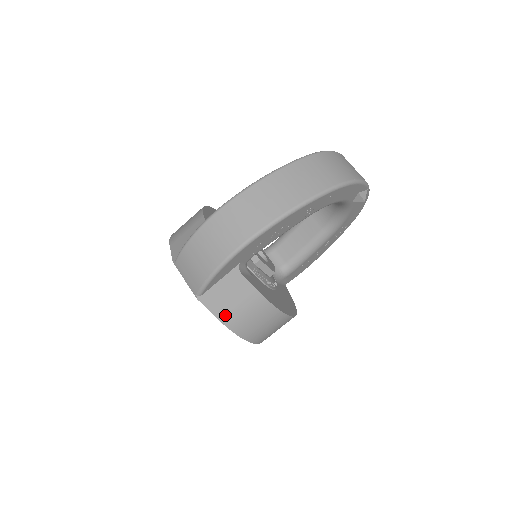
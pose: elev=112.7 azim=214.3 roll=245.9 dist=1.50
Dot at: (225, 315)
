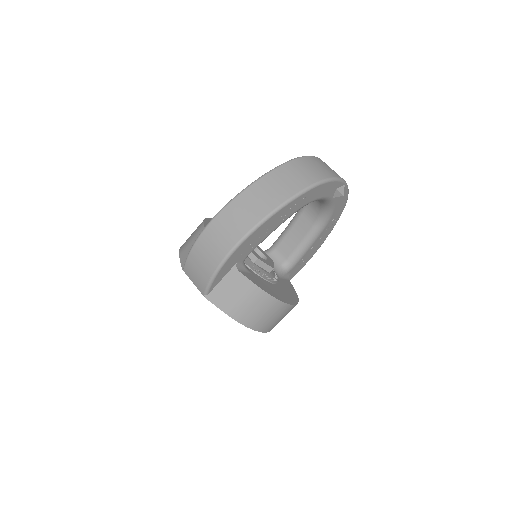
Dot at: (231, 309)
